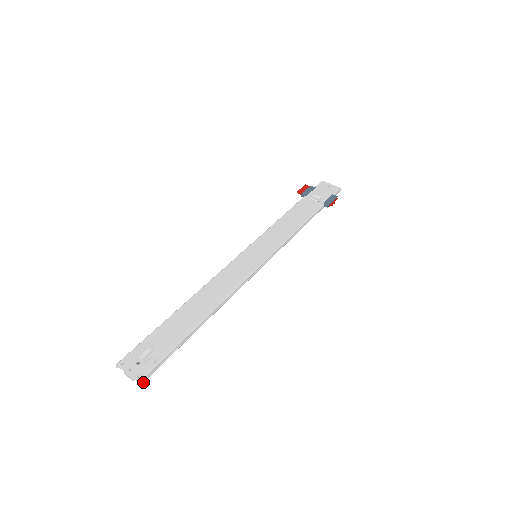
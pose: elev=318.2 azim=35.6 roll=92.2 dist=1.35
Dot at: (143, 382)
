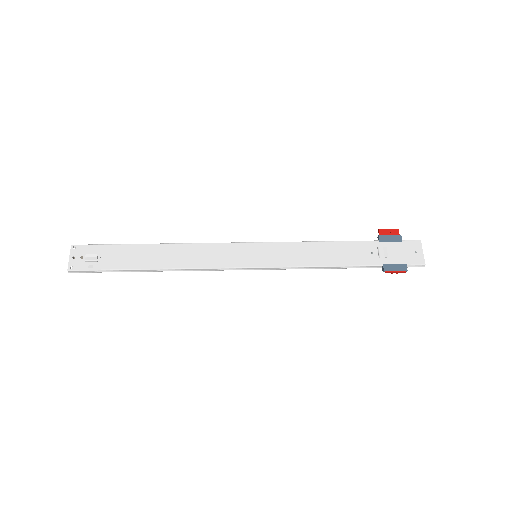
Dot at: (73, 272)
